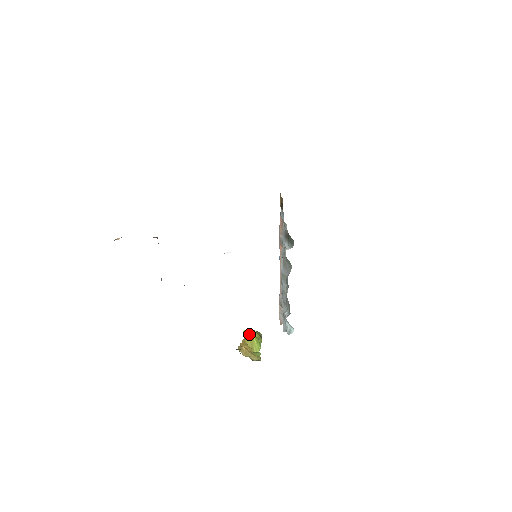
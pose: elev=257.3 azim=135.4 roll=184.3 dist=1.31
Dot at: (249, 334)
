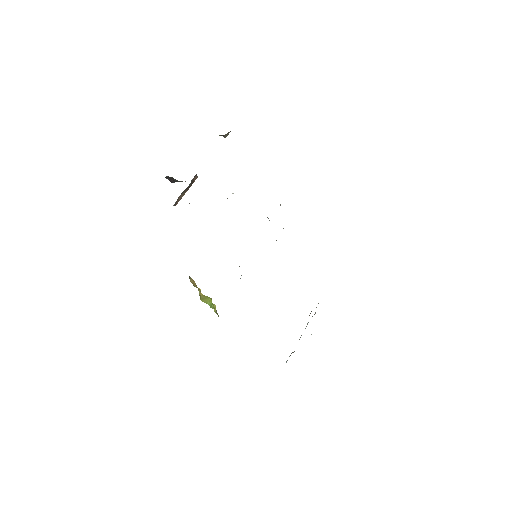
Dot at: (209, 297)
